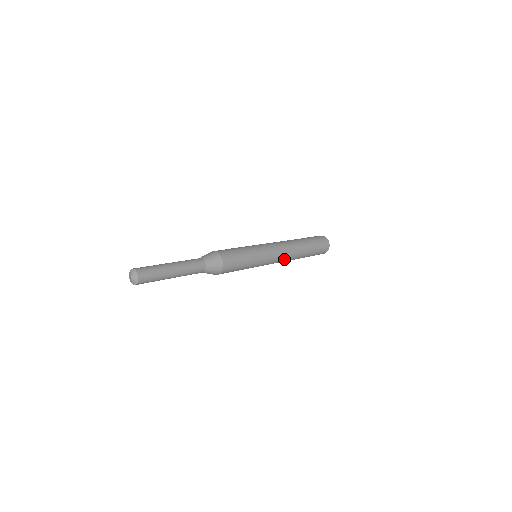
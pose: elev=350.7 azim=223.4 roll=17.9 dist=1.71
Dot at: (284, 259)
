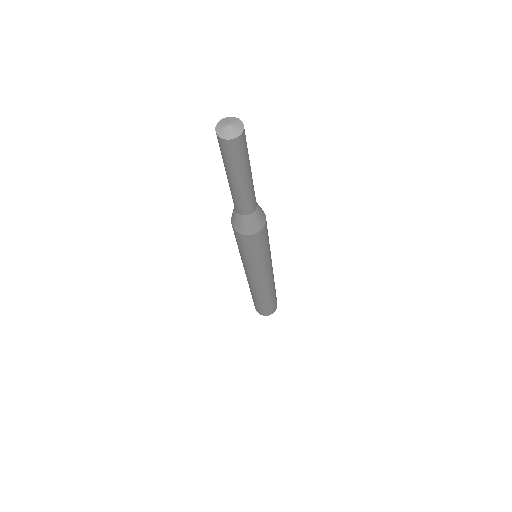
Dot at: (261, 285)
